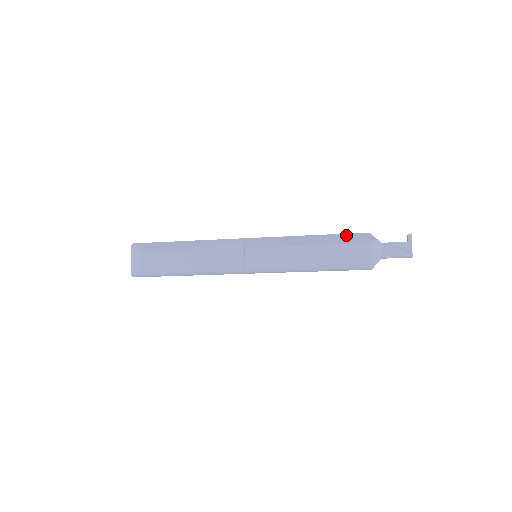
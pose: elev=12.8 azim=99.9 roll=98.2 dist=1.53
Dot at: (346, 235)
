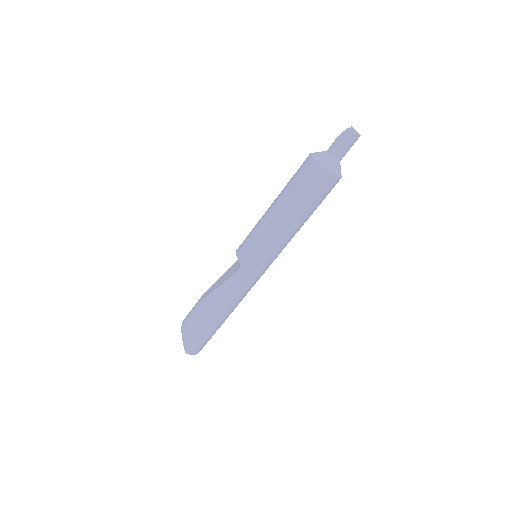
Dot at: occluded
